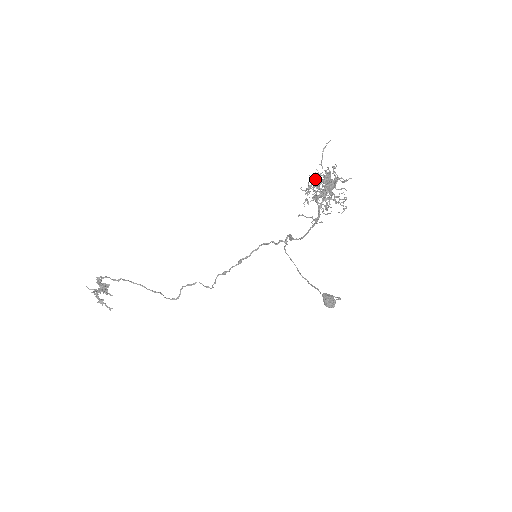
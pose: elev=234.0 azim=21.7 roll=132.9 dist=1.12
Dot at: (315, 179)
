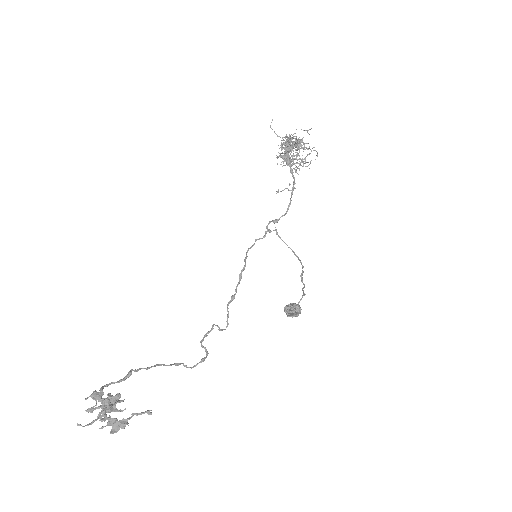
Dot at: occluded
